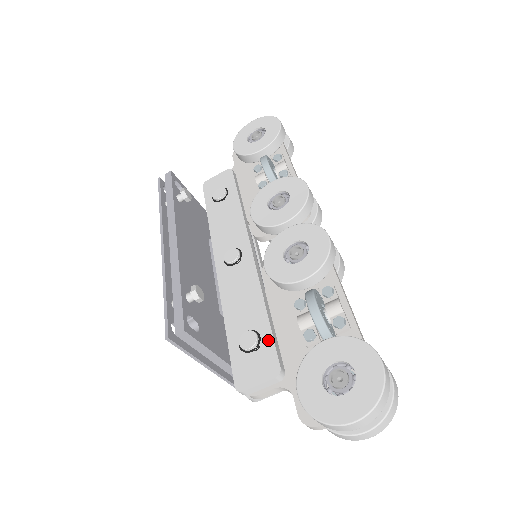
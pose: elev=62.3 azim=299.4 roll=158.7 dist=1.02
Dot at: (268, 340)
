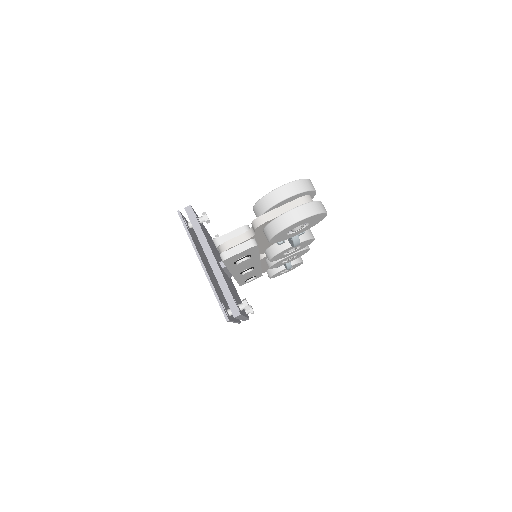
Dot at: occluded
